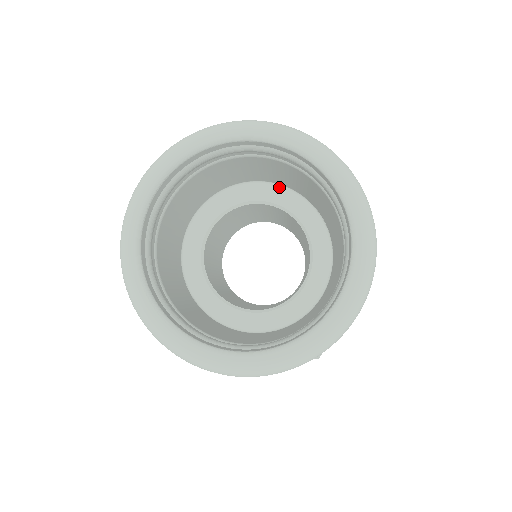
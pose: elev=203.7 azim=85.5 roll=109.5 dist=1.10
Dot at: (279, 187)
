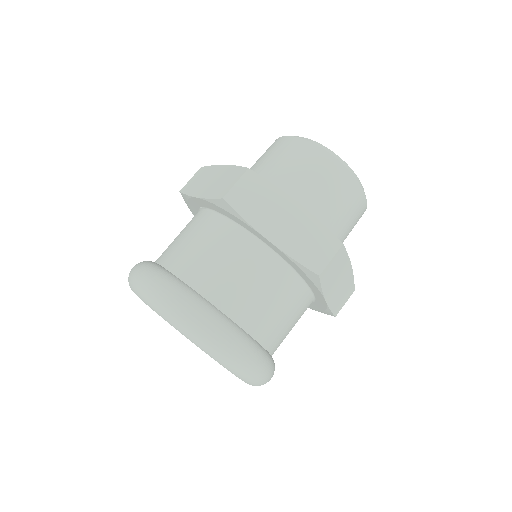
Dot at: occluded
